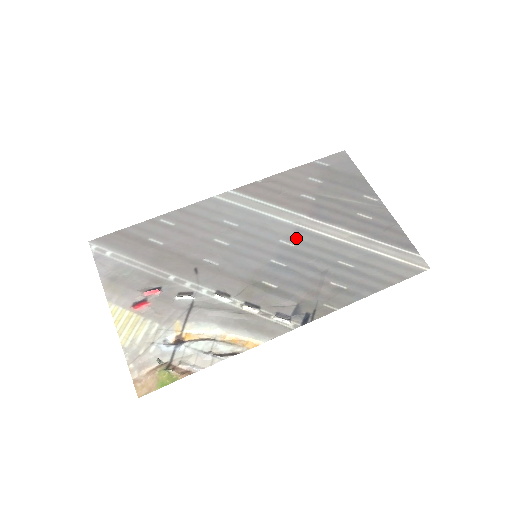
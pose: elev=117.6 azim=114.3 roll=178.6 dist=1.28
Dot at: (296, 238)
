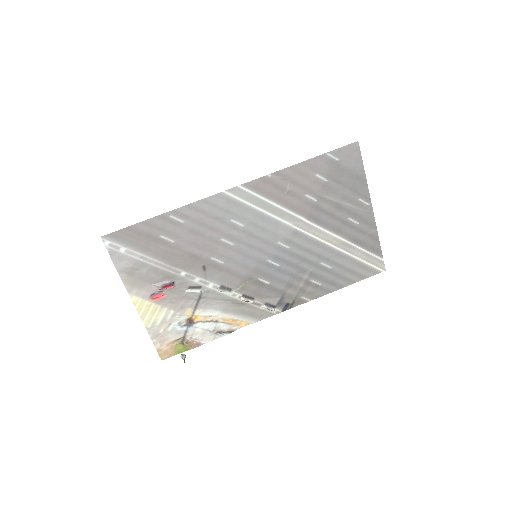
Dot at: (292, 241)
